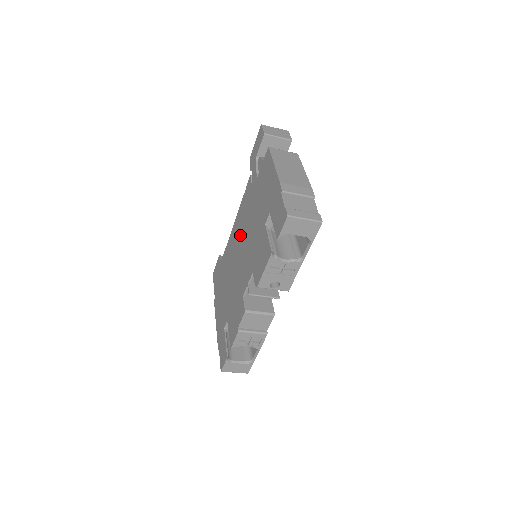
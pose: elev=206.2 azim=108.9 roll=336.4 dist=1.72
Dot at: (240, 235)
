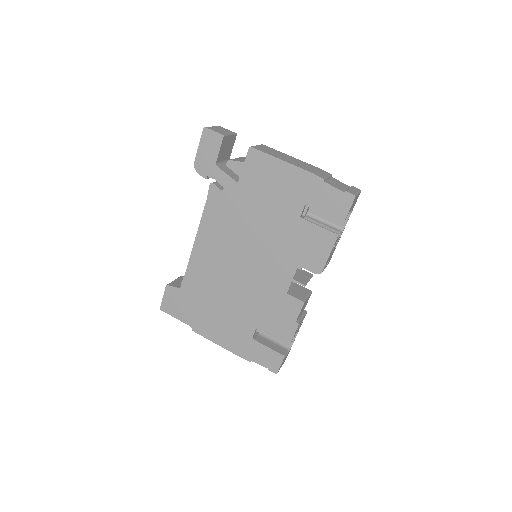
Dot at: (229, 246)
